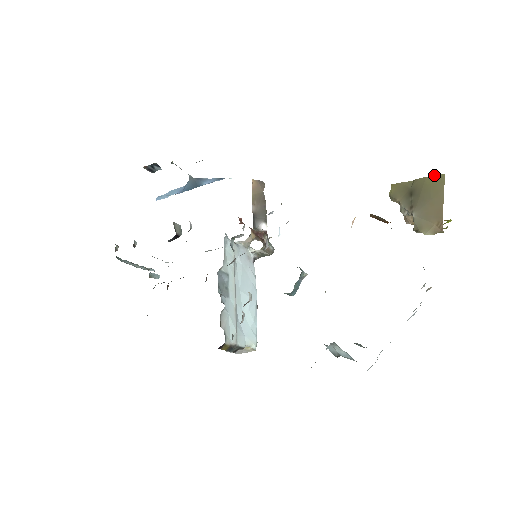
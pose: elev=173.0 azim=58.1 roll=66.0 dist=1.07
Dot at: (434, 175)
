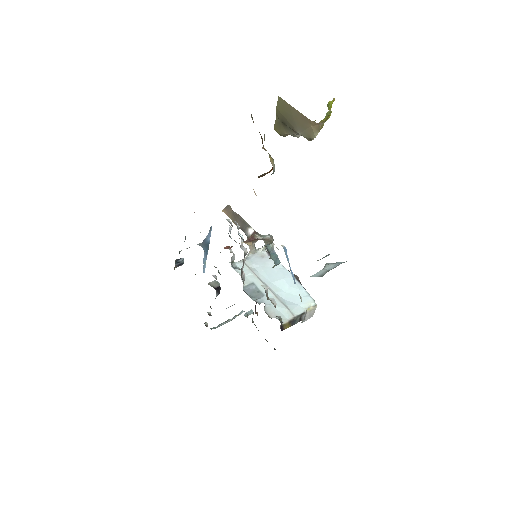
Dot at: (277, 103)
